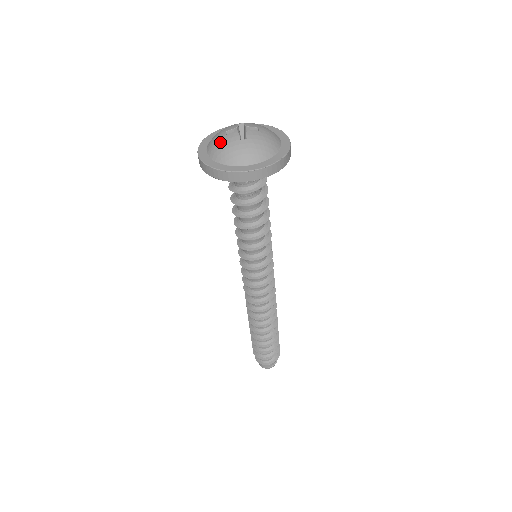
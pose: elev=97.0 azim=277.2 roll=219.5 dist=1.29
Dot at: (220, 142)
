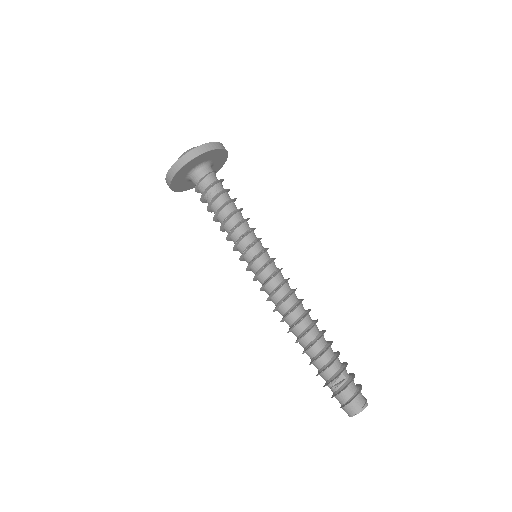
Dot at: (181, 155)
